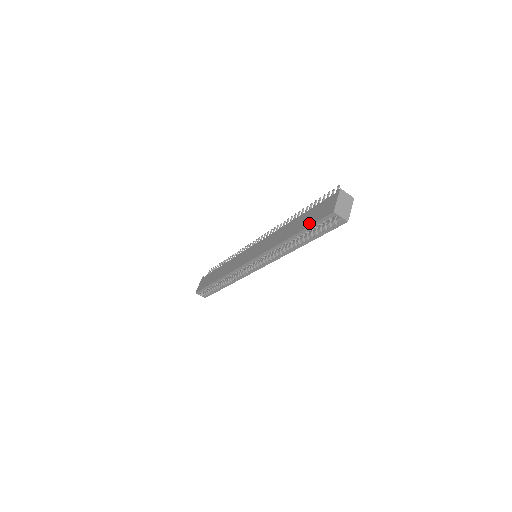
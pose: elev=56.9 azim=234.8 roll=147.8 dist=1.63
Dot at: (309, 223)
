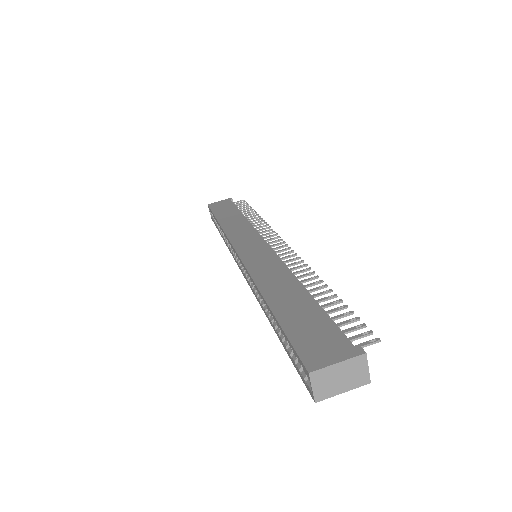
Dot at: (291, 328)
